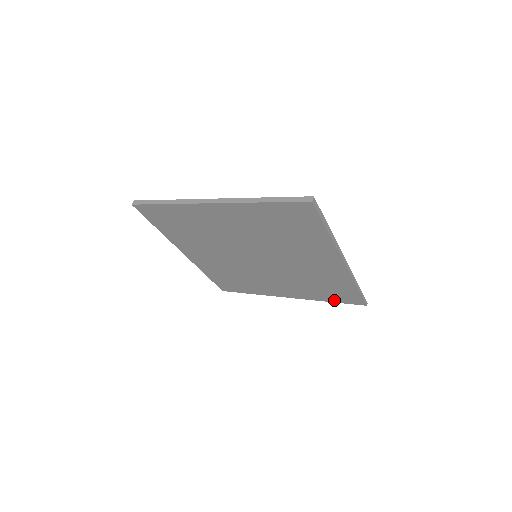
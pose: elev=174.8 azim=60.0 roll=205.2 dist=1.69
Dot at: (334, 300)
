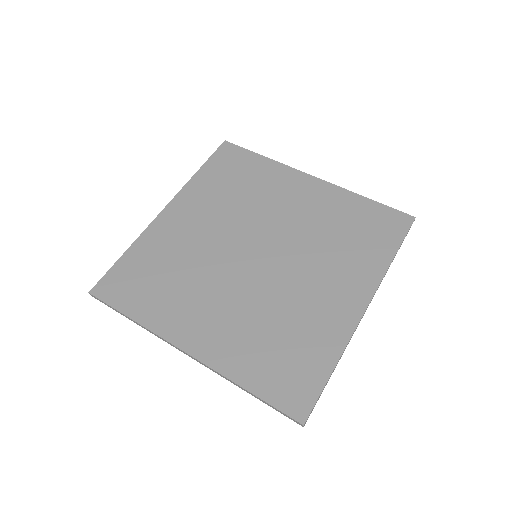
Dot at: (371, 208)
